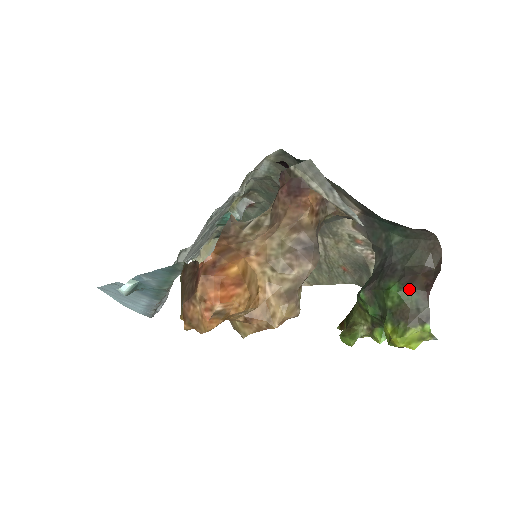
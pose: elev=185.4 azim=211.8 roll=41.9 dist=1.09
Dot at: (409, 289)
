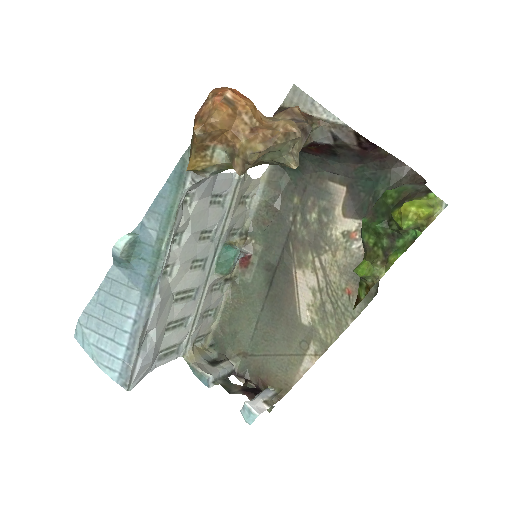
Dot at: (403, 185)
